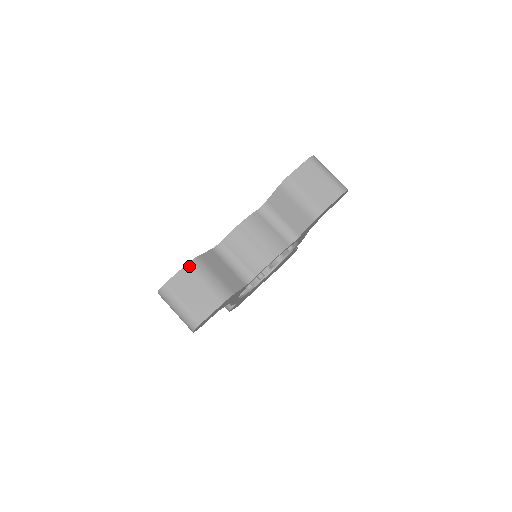
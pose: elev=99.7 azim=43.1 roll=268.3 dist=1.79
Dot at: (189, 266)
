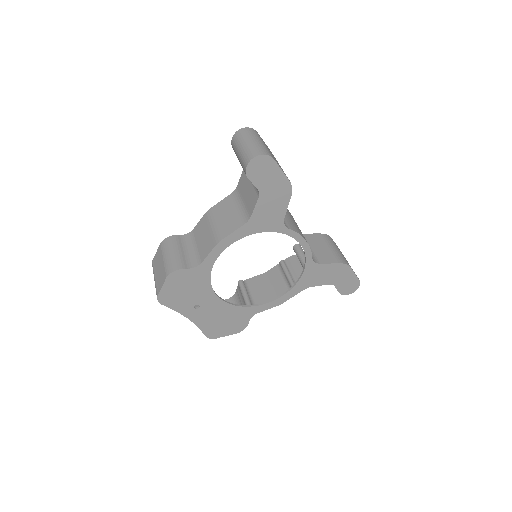
Dot at: occluded
